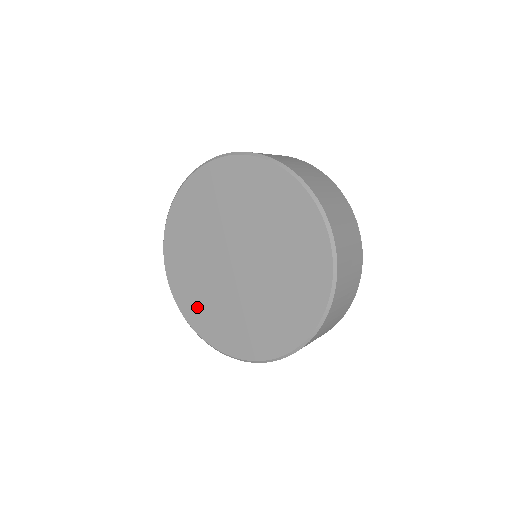
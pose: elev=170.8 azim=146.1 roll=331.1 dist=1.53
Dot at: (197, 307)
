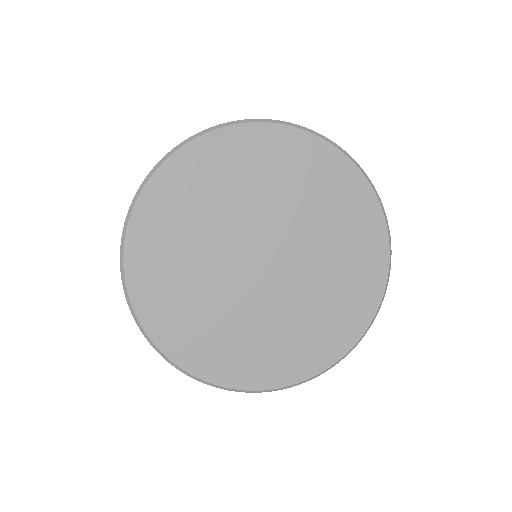
Dot at: (225, 355)
